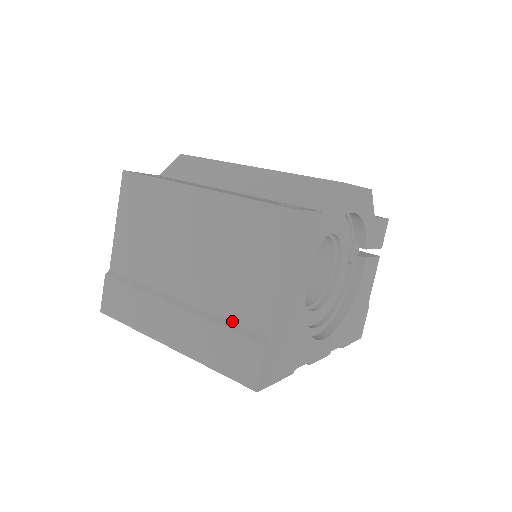
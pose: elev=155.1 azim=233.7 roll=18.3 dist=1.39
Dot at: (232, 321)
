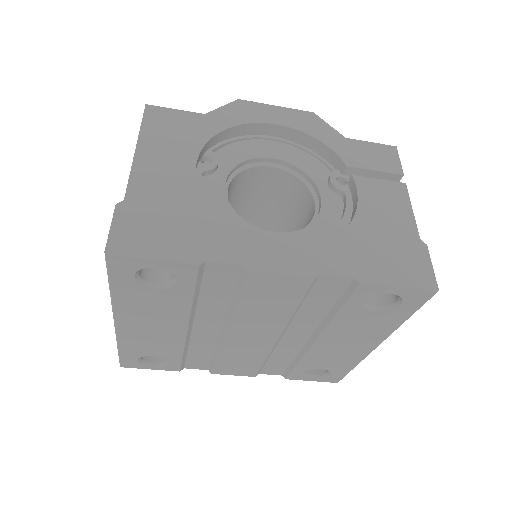
Dot at: occluded
